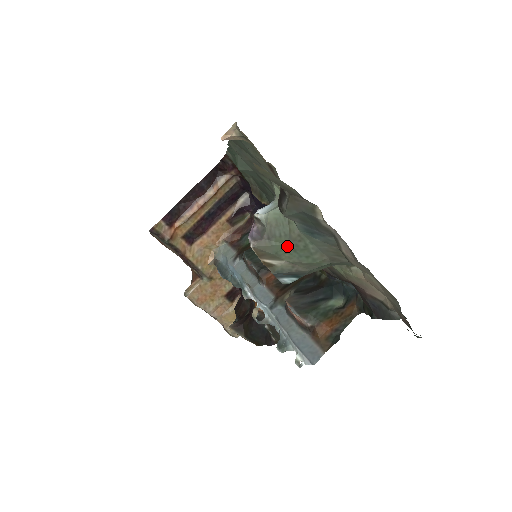
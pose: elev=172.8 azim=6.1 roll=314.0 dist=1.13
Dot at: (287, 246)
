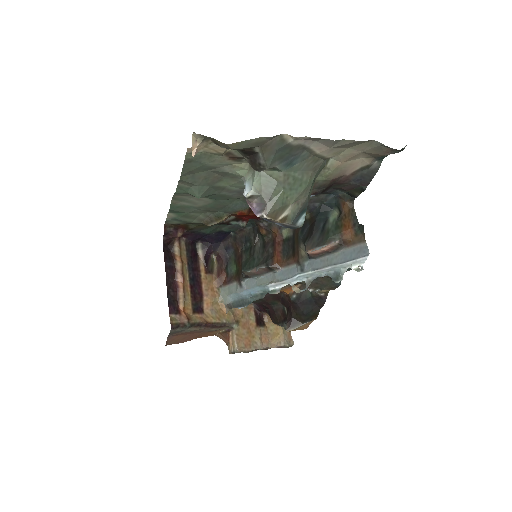
Dot at: (284, 191)
